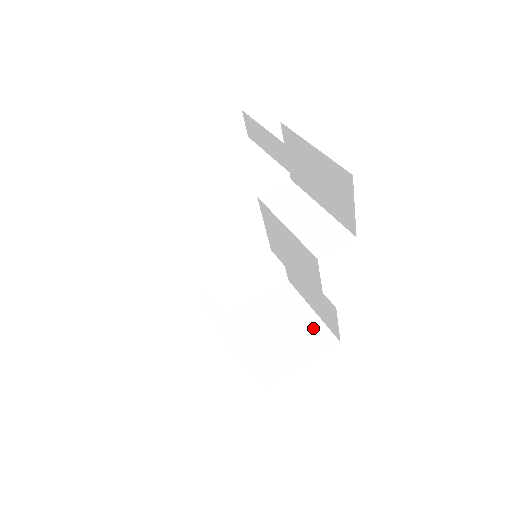
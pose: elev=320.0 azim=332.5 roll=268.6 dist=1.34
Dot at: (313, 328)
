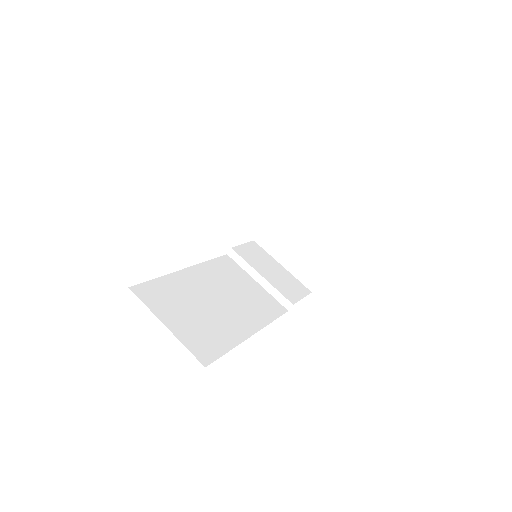
Dot at: (328, 230)
